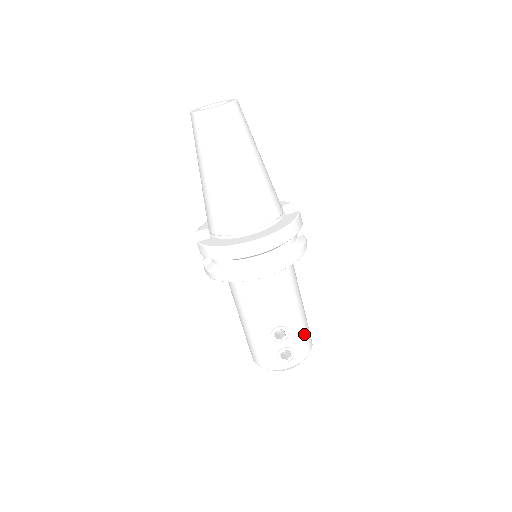
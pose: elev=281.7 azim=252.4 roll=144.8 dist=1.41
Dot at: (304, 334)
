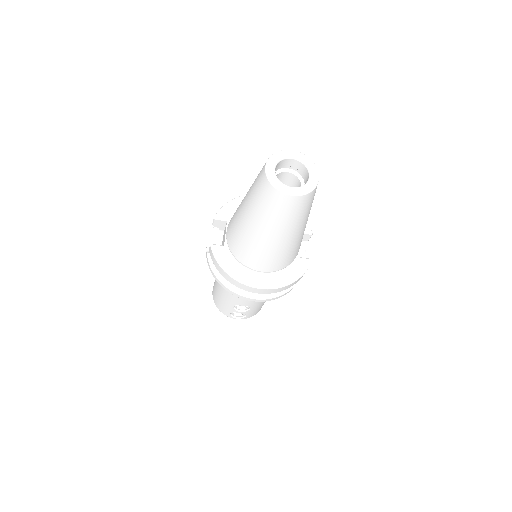
Dot at: (260, 307)
